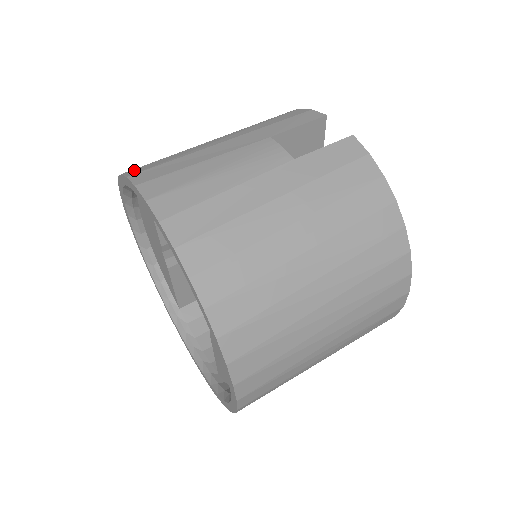
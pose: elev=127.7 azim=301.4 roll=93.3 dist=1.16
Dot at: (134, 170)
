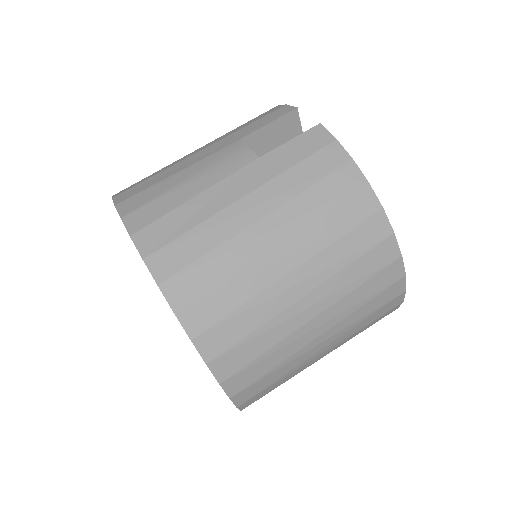
Dot at: (122, 191)
